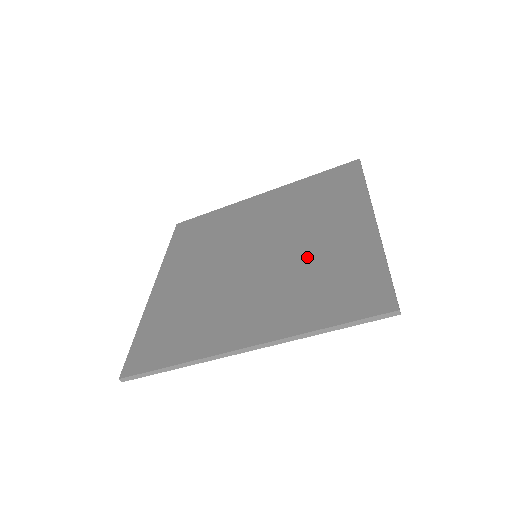
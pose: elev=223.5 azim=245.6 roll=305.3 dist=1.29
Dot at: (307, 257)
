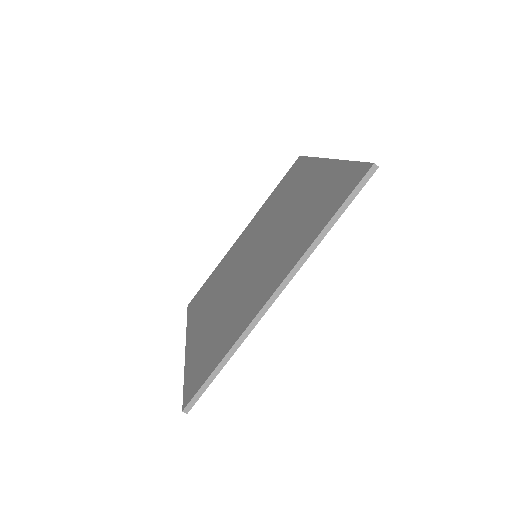
Dot at: (292, 216)
